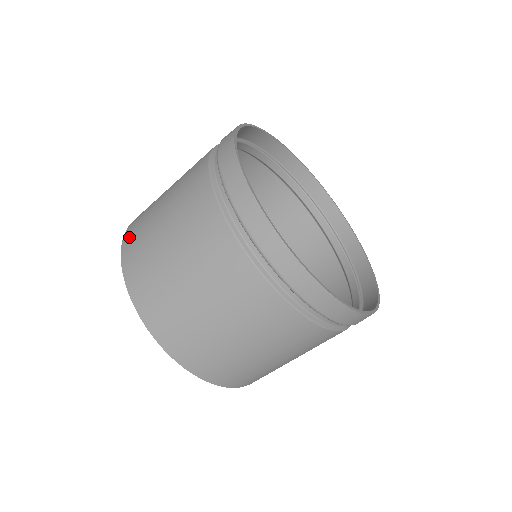
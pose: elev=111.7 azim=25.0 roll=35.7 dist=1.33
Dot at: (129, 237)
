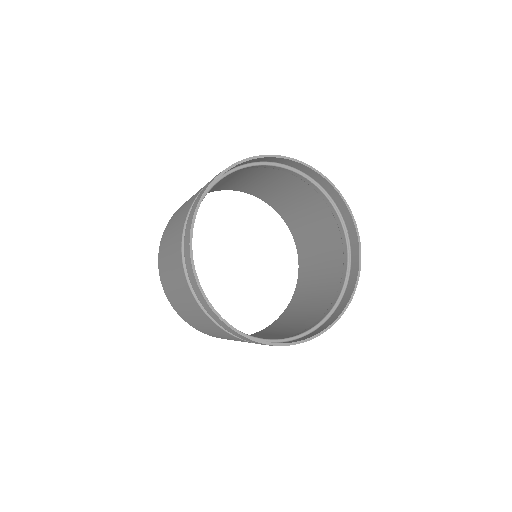
Dot at: (160, 250)
